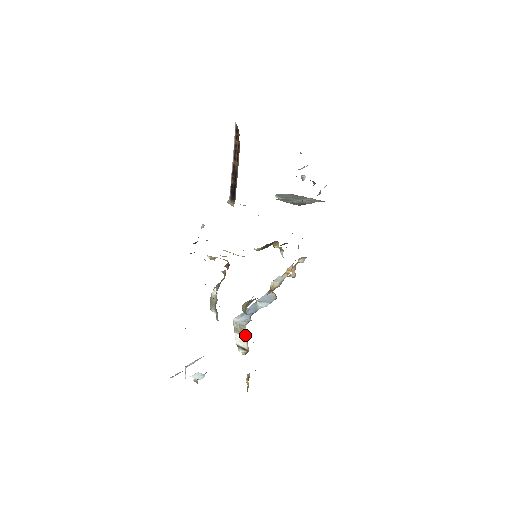
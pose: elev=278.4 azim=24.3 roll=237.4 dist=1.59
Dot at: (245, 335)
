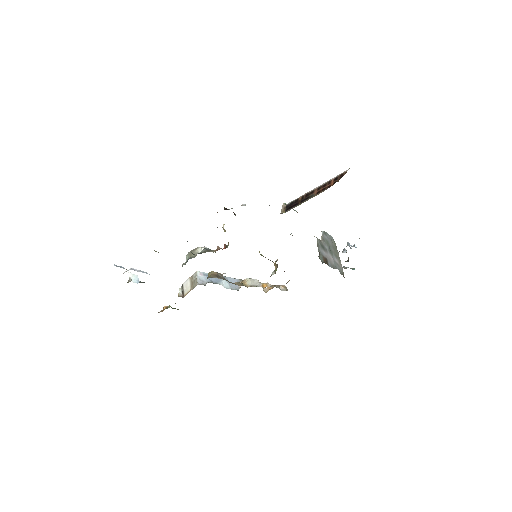
Dot at: (192, 288)
